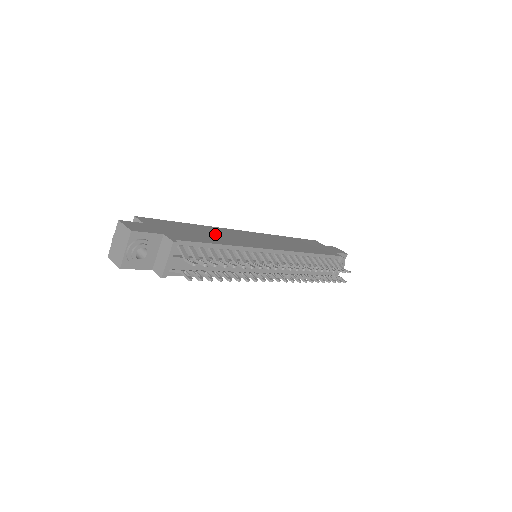
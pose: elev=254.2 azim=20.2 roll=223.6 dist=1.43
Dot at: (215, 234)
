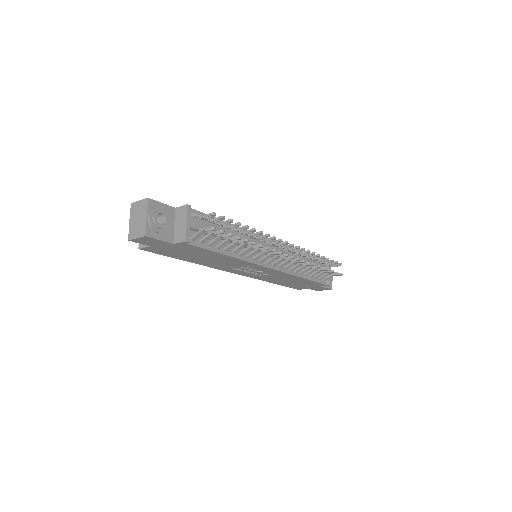
Dot at: occluded
